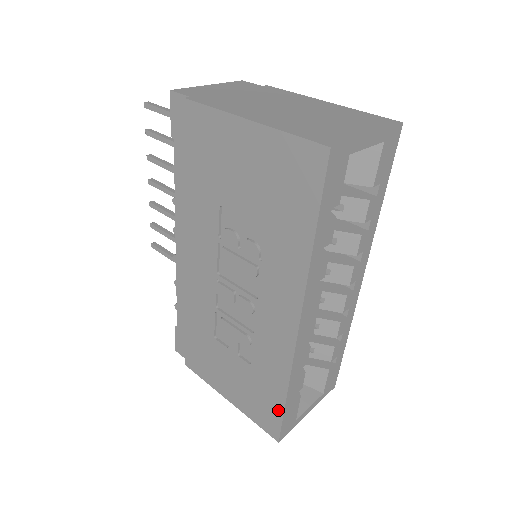
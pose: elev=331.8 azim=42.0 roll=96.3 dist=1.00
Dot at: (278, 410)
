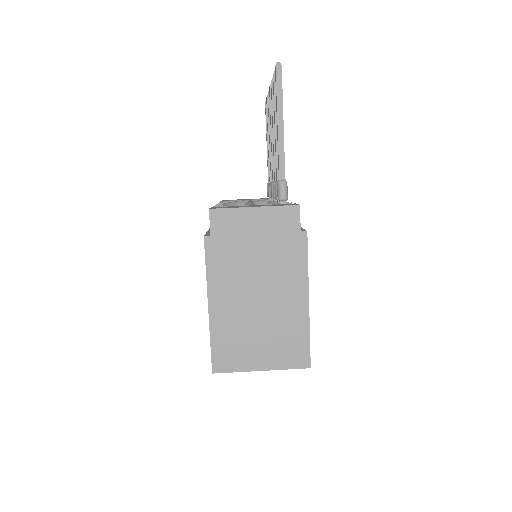
Dot at: occluded
